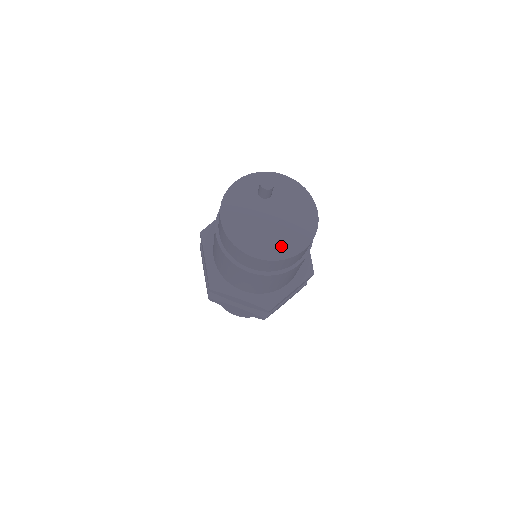
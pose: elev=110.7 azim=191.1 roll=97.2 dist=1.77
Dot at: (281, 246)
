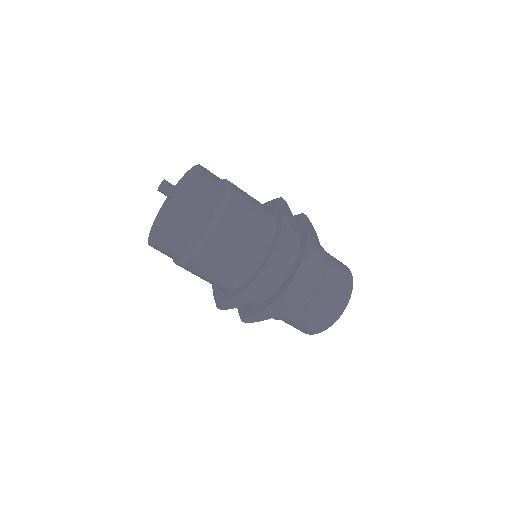
Dot at: (174, 219)
